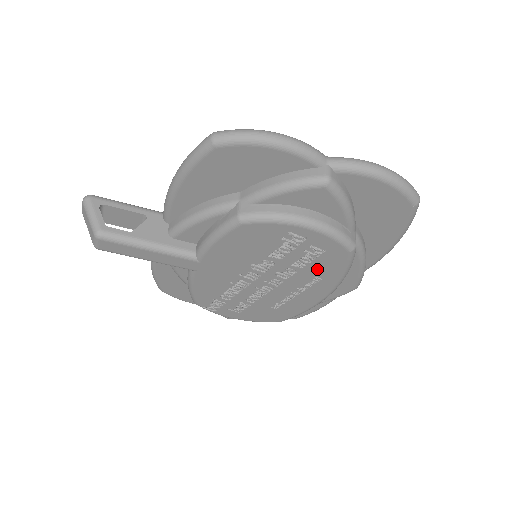
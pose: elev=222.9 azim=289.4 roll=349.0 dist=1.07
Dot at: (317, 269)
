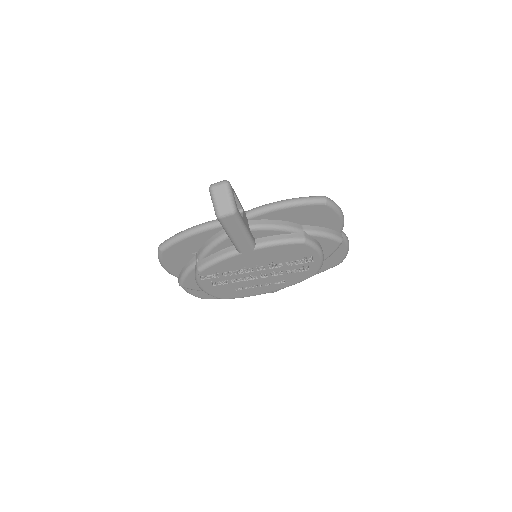
Dot at: (291, 277)
